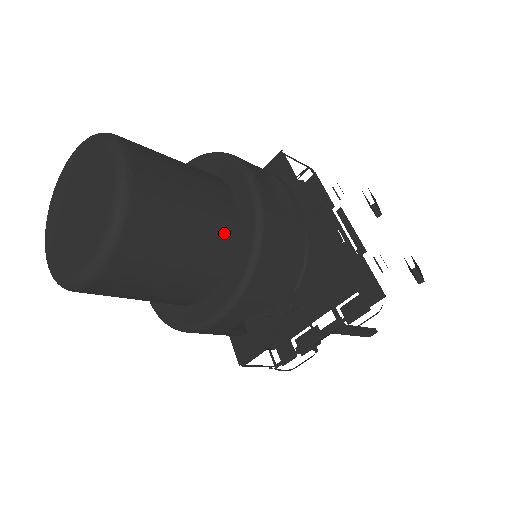
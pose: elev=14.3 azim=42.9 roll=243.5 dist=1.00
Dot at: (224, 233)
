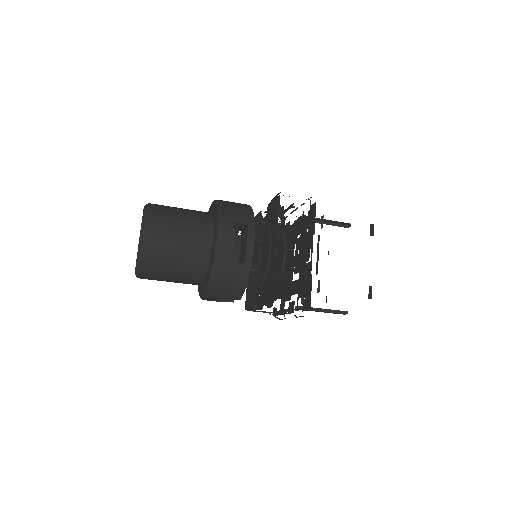
Dot at: (199, 265)
